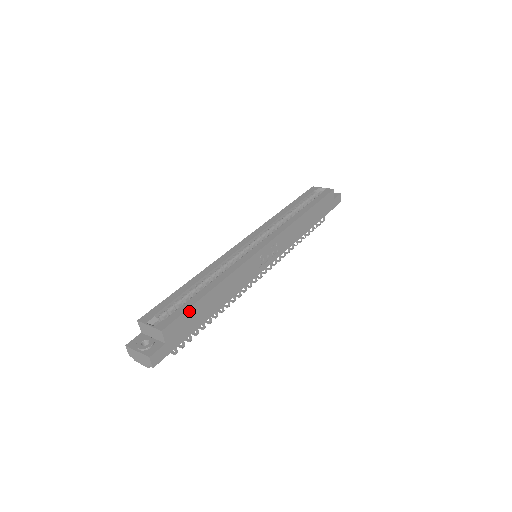
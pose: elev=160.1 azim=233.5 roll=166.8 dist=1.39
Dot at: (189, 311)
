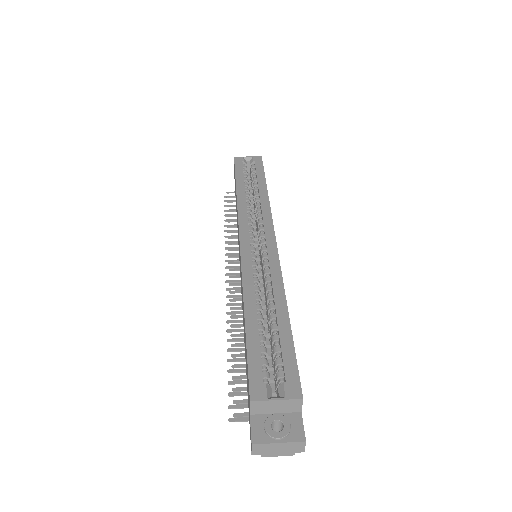
Dot at: (294, 356)
